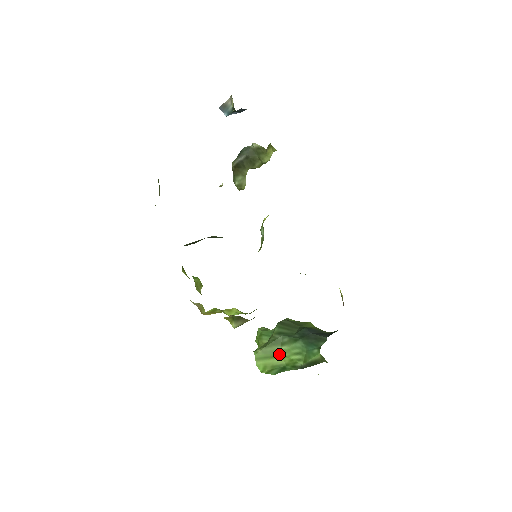
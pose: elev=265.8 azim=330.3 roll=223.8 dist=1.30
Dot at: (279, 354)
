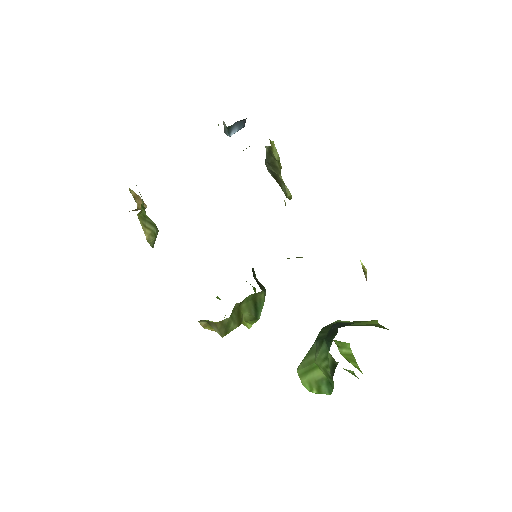
Dot at: (315, 365)
